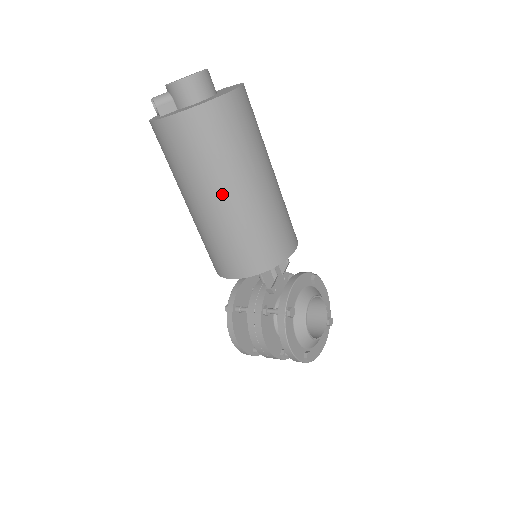
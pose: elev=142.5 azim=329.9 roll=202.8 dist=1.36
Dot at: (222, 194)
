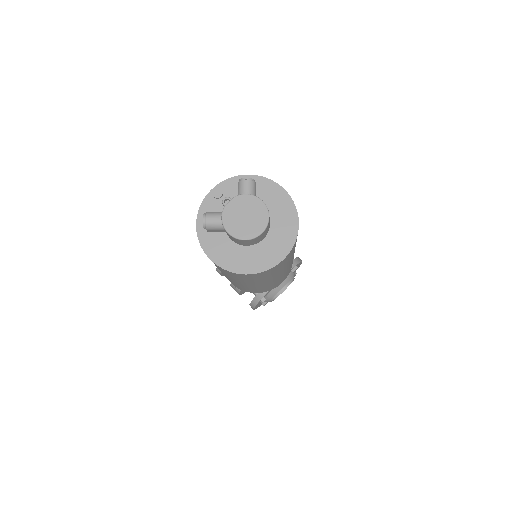
Dot at: (241, 283)
